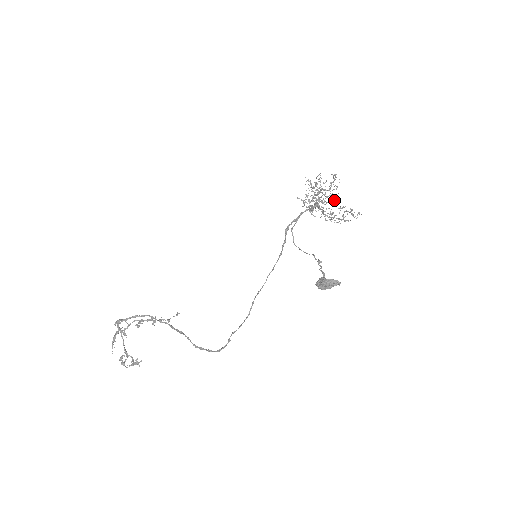
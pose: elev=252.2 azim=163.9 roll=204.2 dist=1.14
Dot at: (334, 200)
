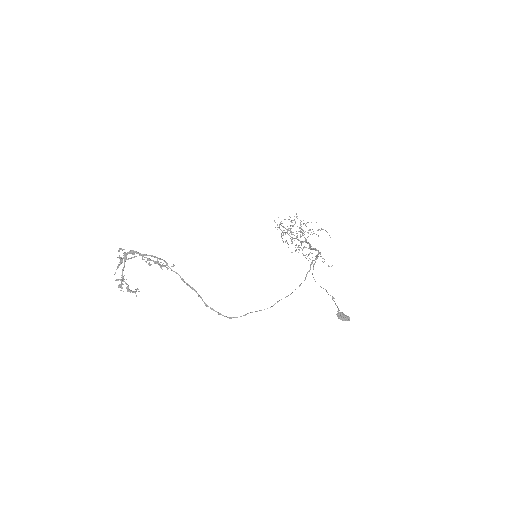
Dot at: occluded
